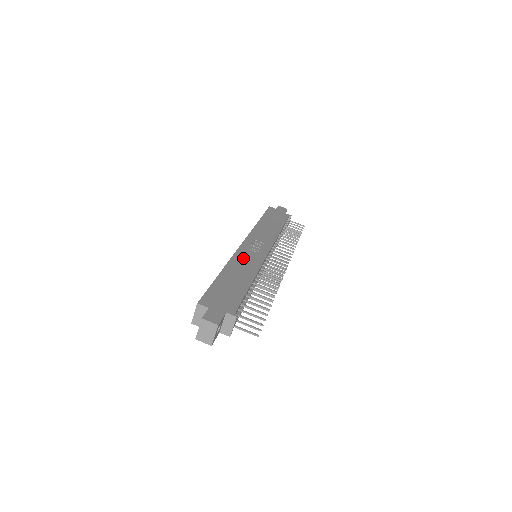
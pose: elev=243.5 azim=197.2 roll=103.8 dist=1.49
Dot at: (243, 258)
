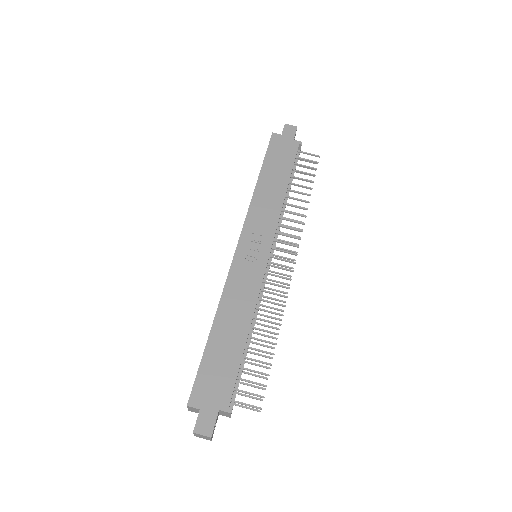
Dot at: (237, 285)
